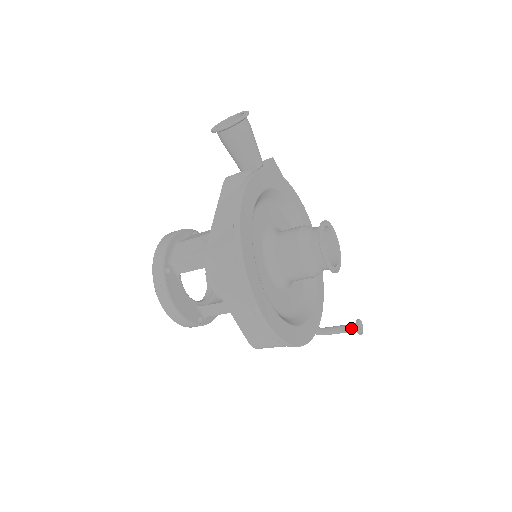
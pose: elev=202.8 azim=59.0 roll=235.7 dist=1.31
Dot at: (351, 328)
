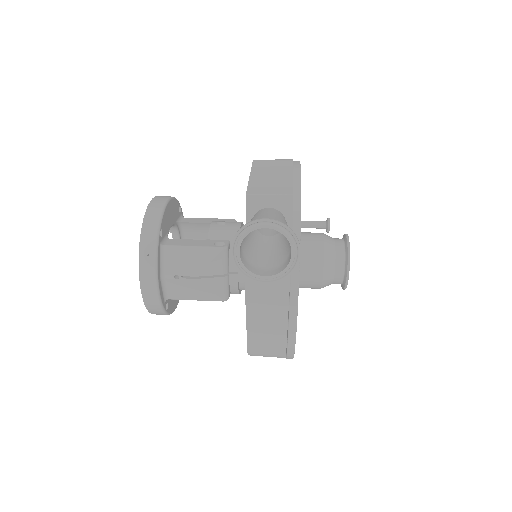
Dot at: occluded
